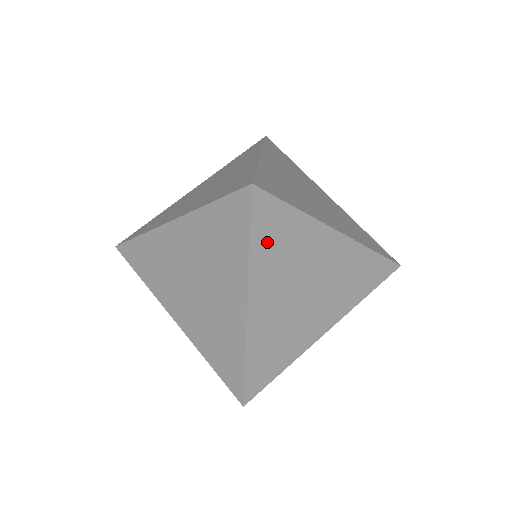
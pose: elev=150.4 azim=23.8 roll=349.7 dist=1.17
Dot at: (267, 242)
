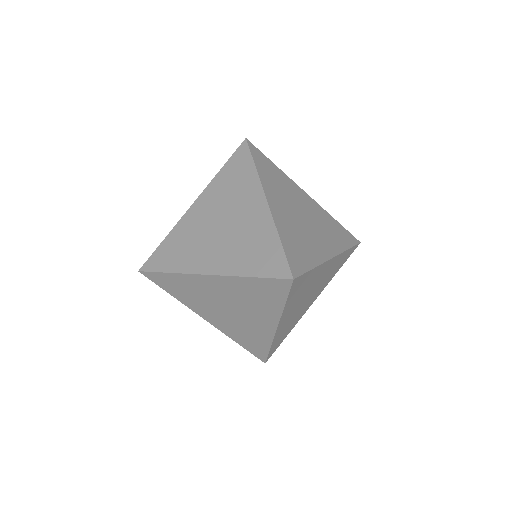
Dot at: (294, 295)
